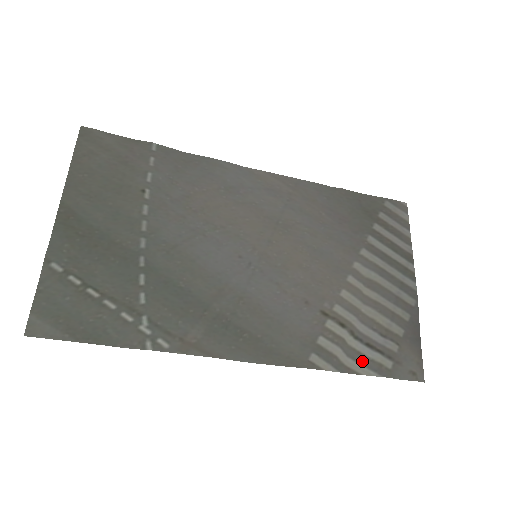
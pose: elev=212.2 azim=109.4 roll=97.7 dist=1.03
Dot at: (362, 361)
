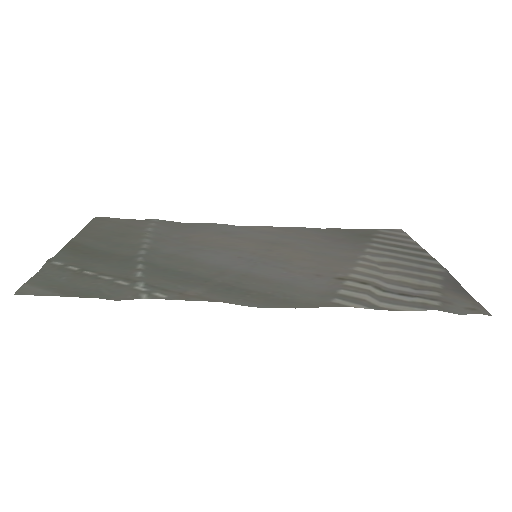
Dot at: (400, 303)
